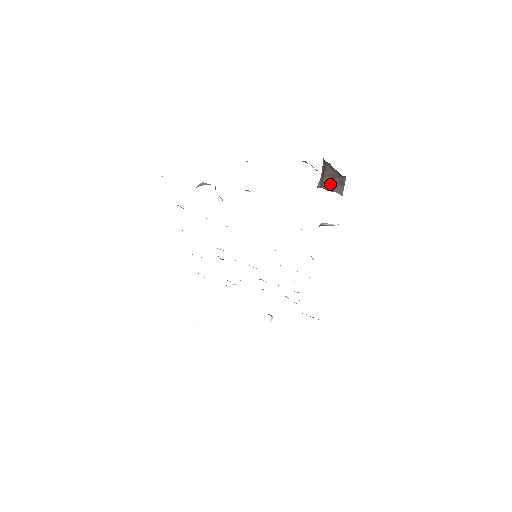
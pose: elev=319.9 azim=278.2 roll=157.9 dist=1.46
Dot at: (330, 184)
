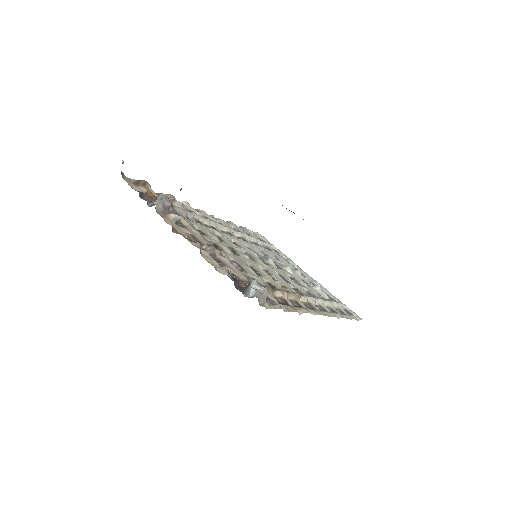
Dot at: occluded
